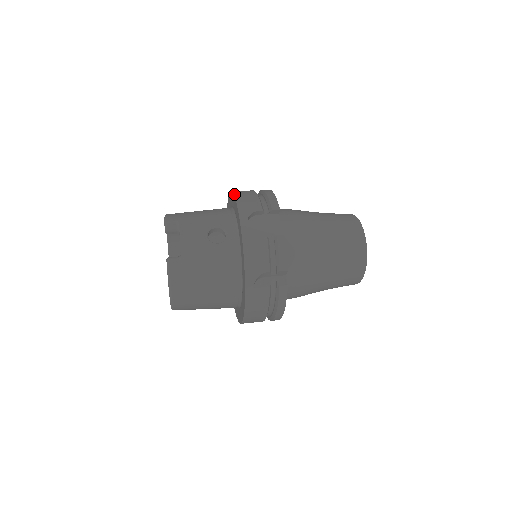
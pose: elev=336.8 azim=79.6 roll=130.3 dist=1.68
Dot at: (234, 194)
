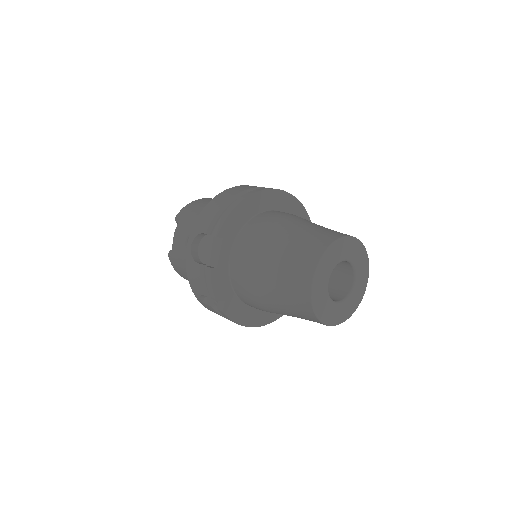
Dot at: occluded
